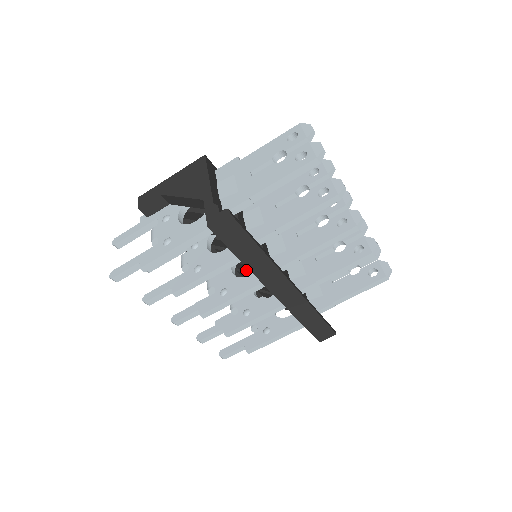
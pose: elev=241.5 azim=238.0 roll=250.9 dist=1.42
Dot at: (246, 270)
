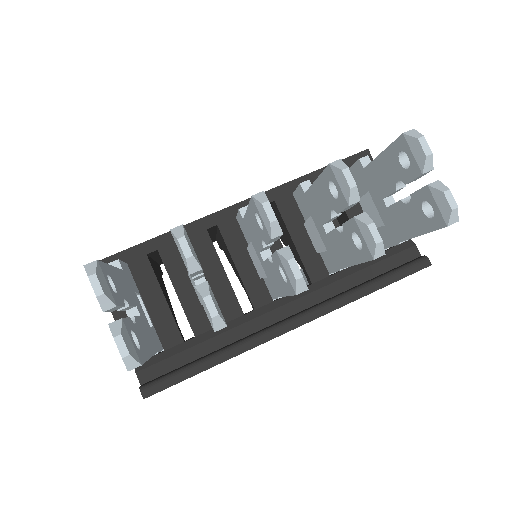
Dot at: occluded
